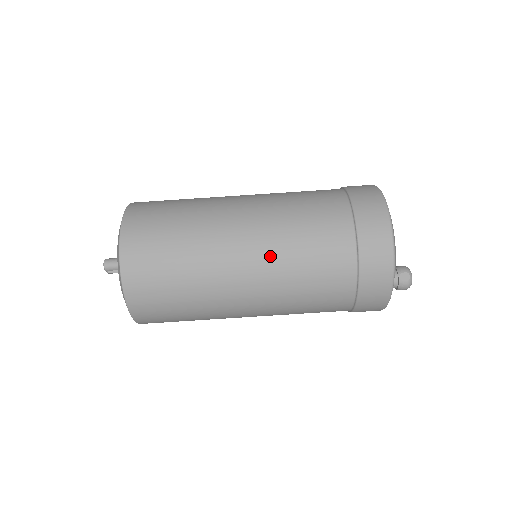
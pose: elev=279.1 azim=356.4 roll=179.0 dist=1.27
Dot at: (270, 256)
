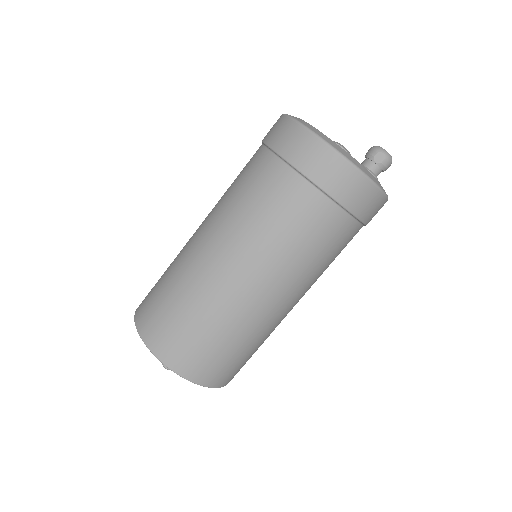
Dot at: (260, 259)
